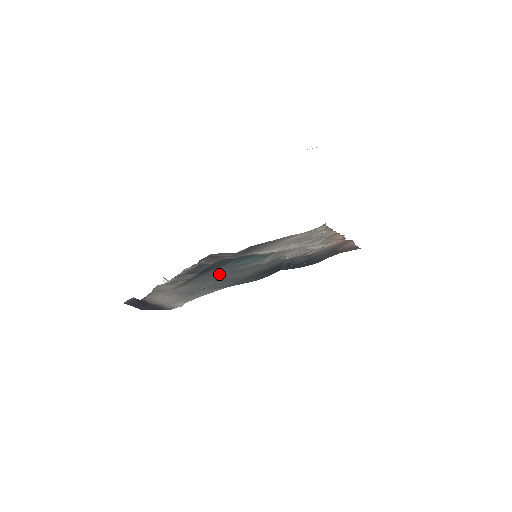
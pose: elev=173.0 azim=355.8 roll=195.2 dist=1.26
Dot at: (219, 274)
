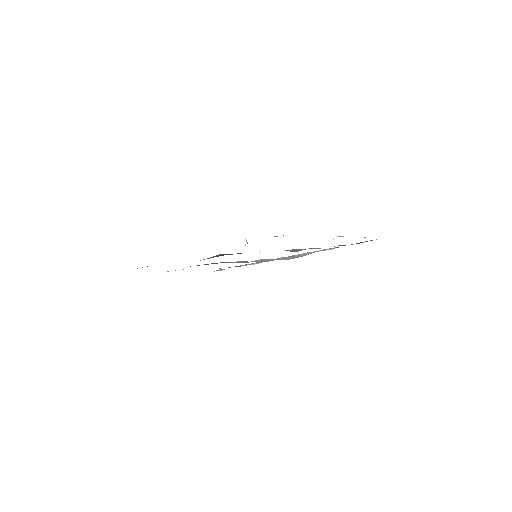
Dot at: occluded
